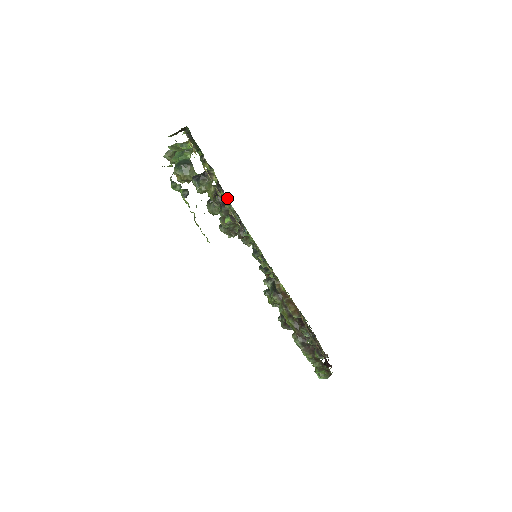
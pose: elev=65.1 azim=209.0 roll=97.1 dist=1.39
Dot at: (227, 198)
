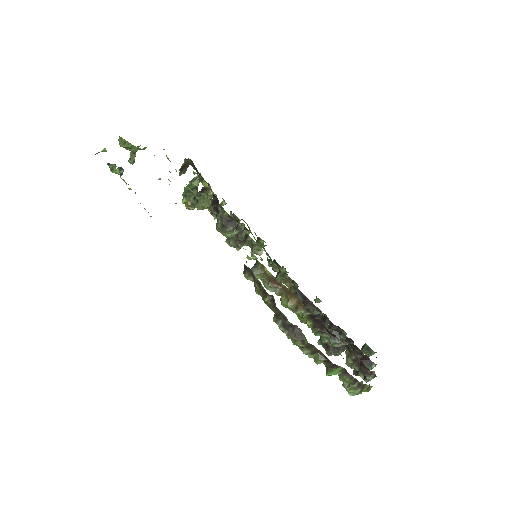
Dot at: (218, 203)
